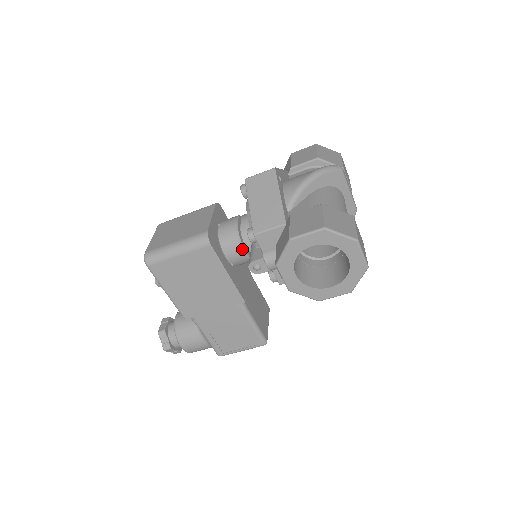
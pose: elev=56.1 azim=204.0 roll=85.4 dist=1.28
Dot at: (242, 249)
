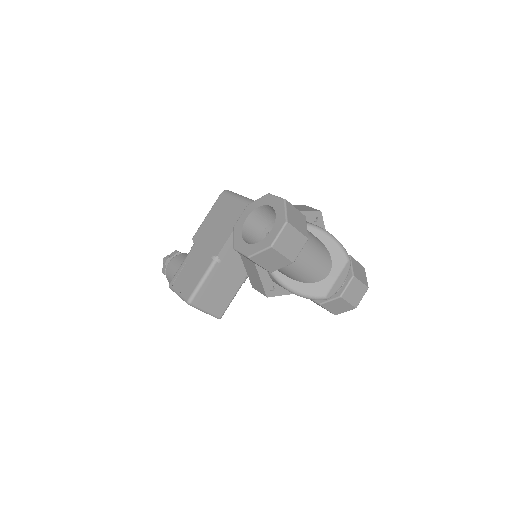
Dot at: occluded
